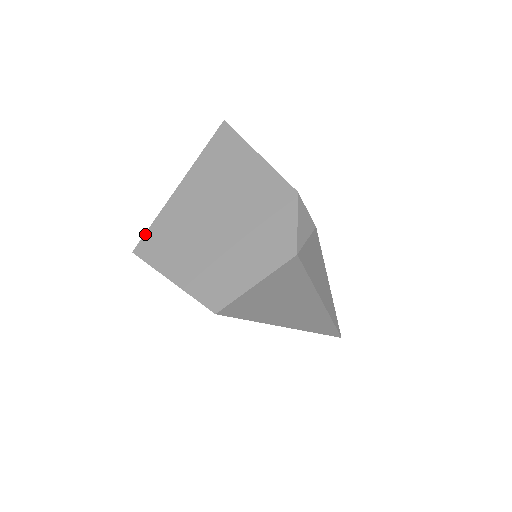
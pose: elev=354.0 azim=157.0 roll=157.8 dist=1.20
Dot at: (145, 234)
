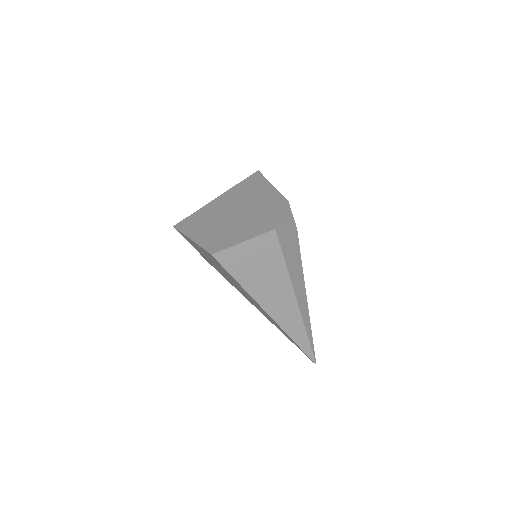
Dot at: (185, 218)
